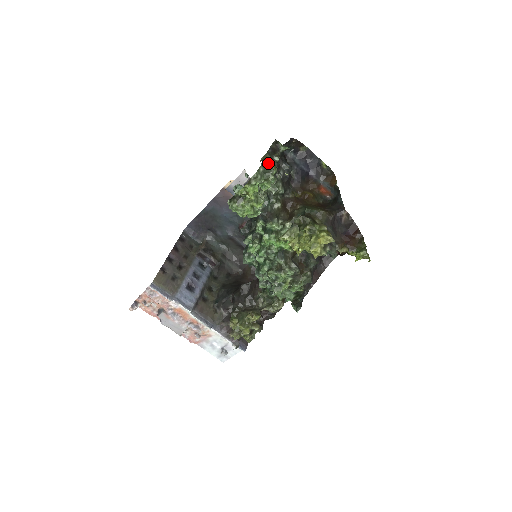
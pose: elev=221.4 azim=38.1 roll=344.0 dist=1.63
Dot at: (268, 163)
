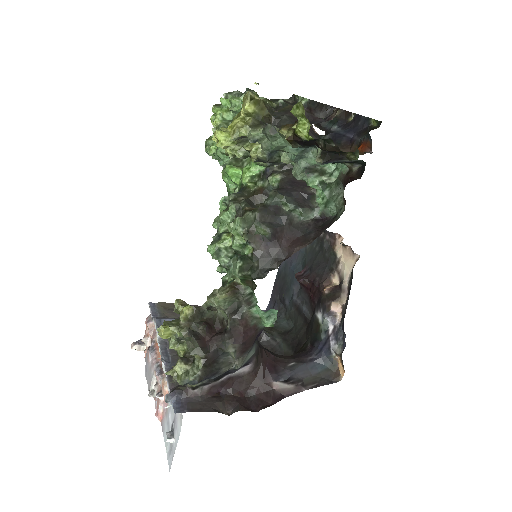
Dot at: (251, 91)
